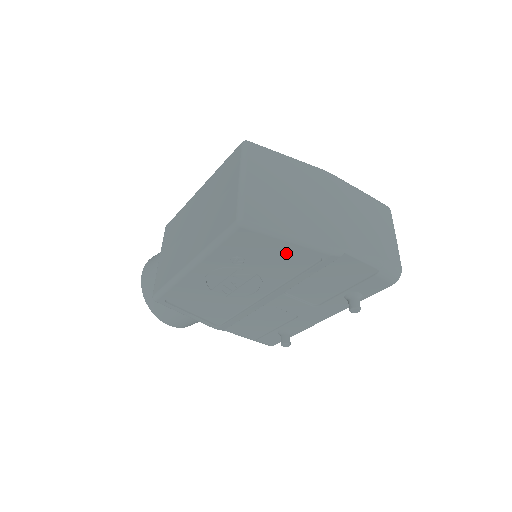
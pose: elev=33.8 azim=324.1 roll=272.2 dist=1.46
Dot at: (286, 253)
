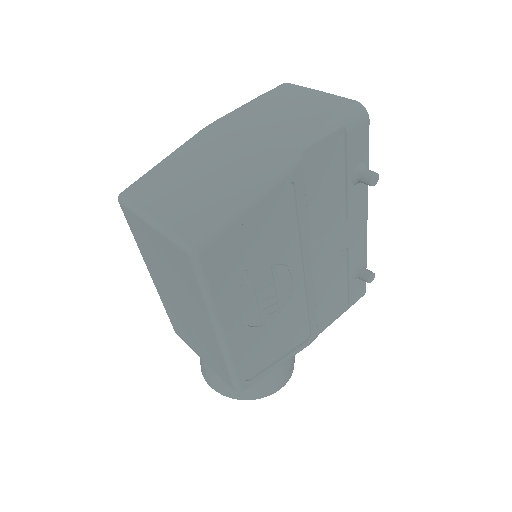
Dot at: (263, 219)
